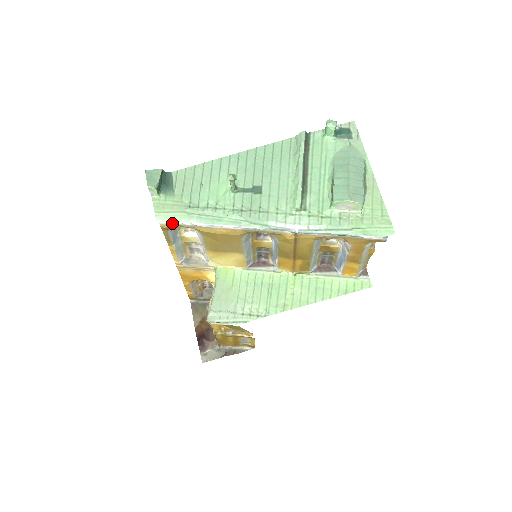
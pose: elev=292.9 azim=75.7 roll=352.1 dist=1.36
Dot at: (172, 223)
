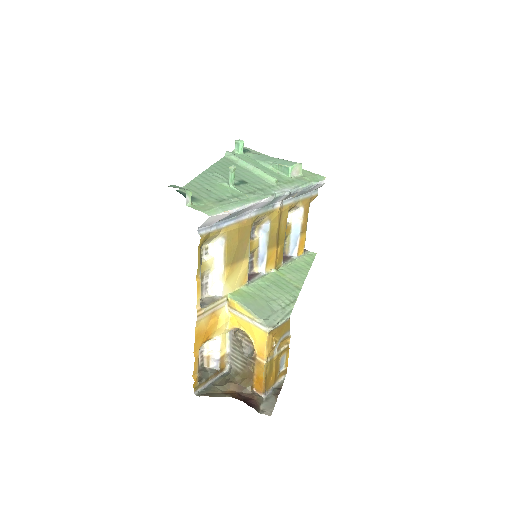
Dot at: (206, 232)
